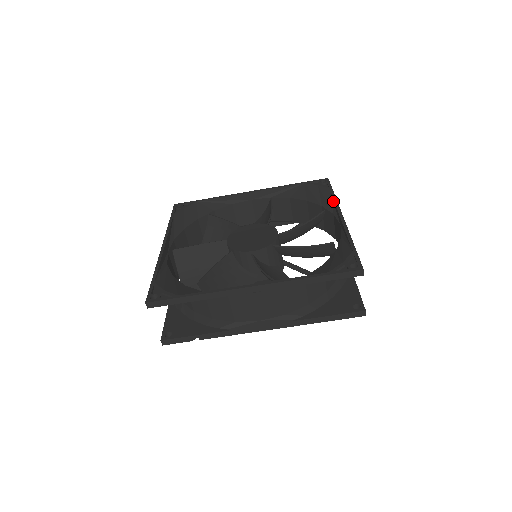
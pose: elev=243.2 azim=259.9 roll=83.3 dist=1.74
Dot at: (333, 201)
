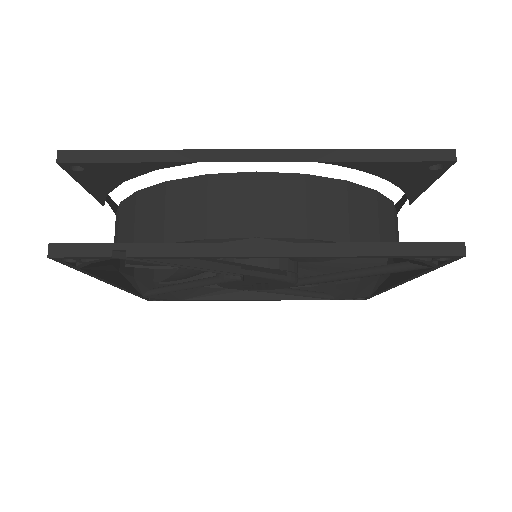
Dot at: occluded
